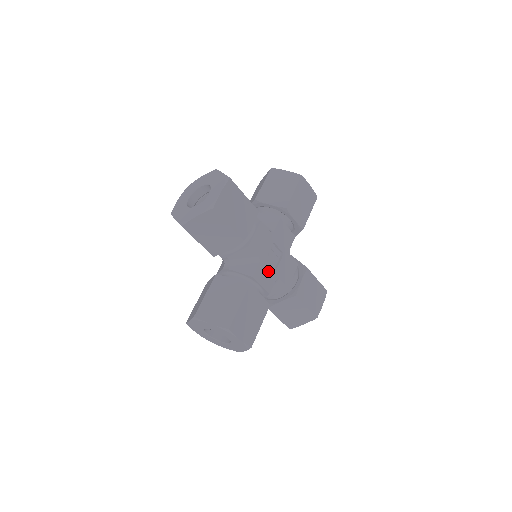
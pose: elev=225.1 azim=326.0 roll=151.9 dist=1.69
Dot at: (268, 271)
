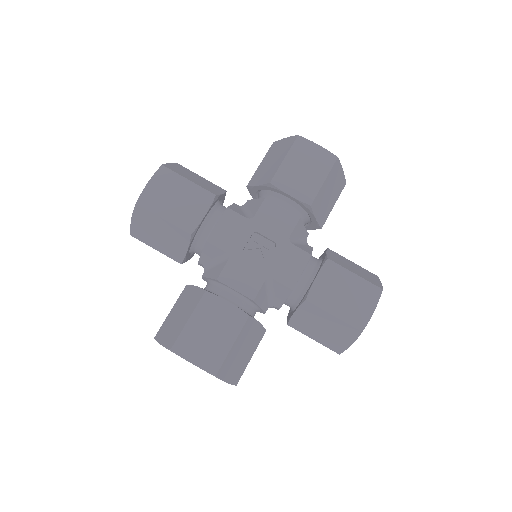
Dot at: (247, 270)
